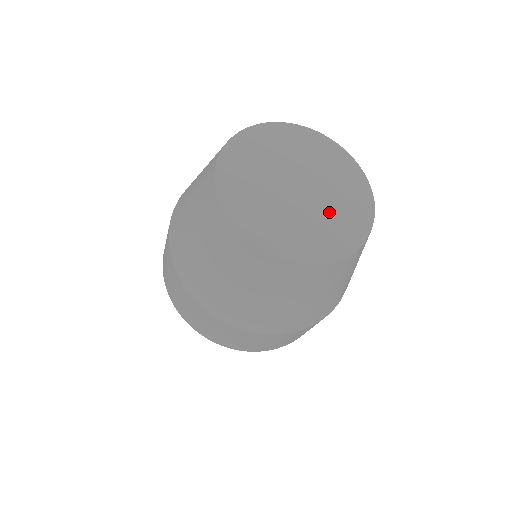
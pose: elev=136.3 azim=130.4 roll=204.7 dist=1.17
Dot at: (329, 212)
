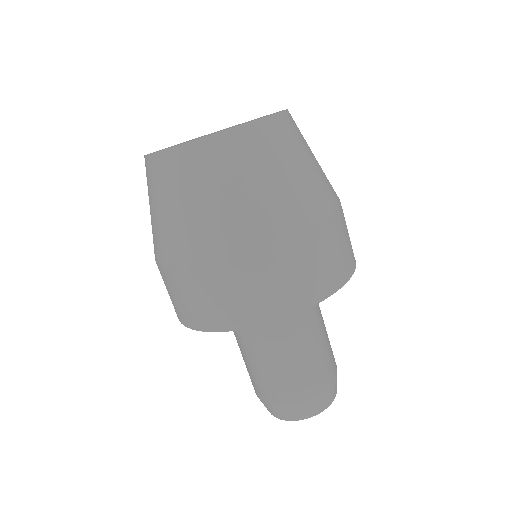
Dot at: occluded
